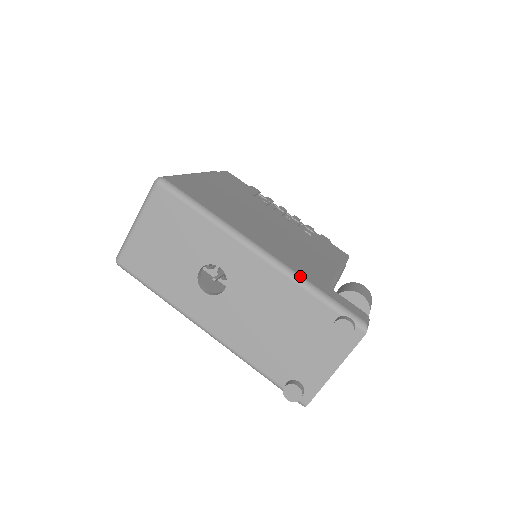
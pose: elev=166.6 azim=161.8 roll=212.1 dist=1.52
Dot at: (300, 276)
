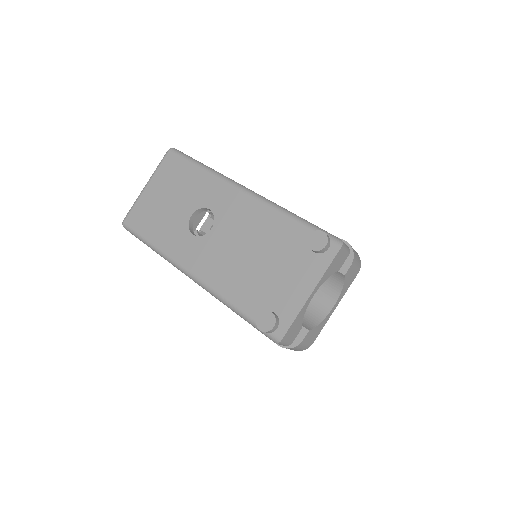
Dot at: (280, 206)
